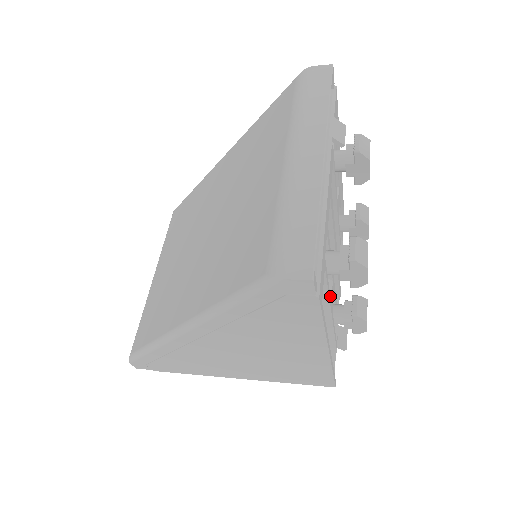
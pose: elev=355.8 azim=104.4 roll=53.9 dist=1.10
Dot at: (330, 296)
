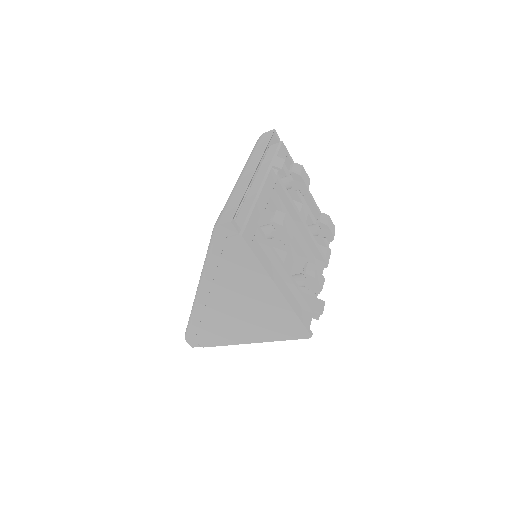
Dot at: (279, 257)
